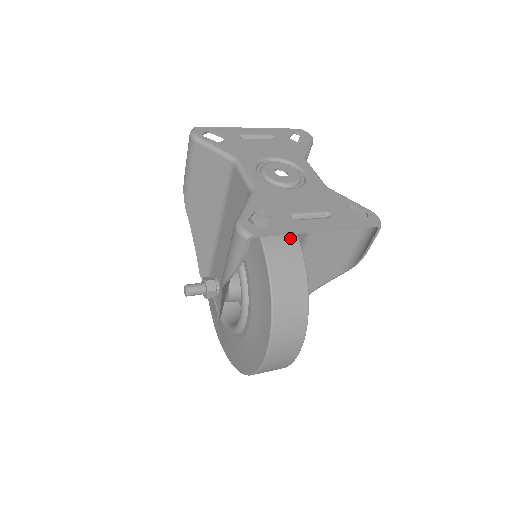
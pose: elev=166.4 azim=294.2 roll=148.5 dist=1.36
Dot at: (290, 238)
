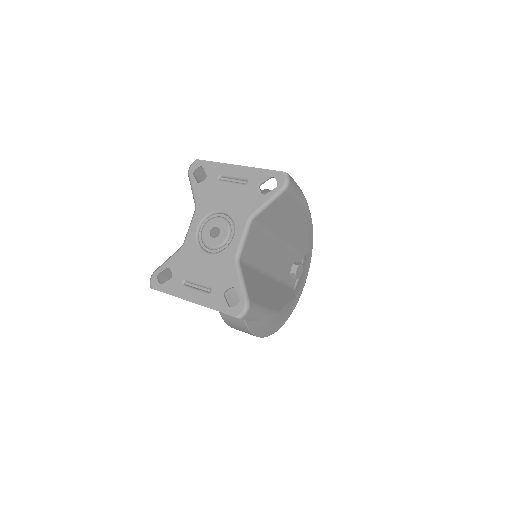
Dot at: occluded
